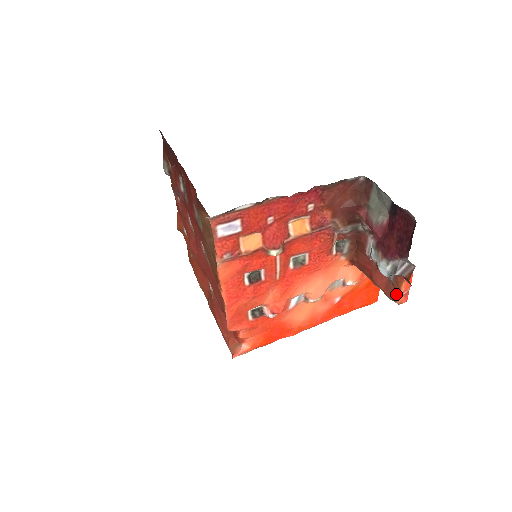
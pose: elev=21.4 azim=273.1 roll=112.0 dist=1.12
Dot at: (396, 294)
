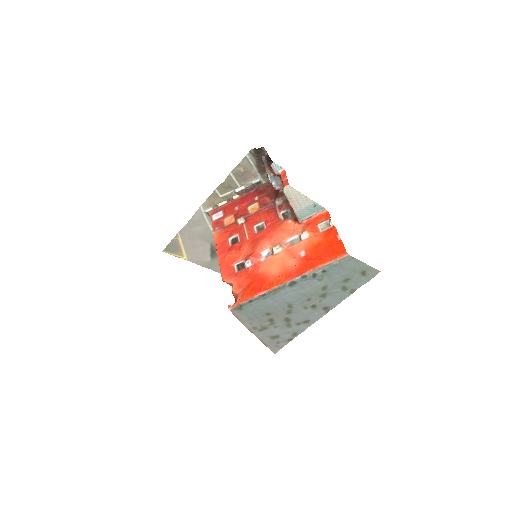
Dot at: occluded
